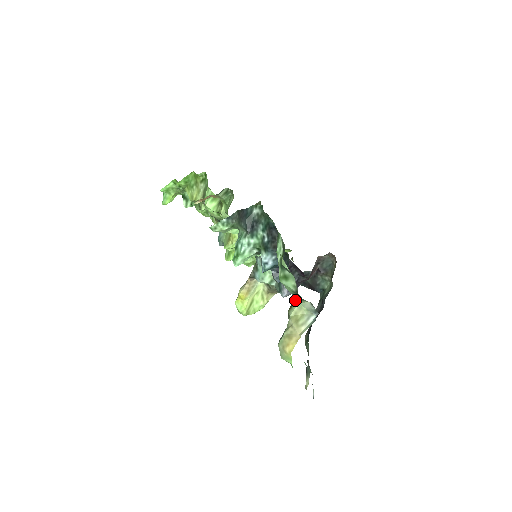
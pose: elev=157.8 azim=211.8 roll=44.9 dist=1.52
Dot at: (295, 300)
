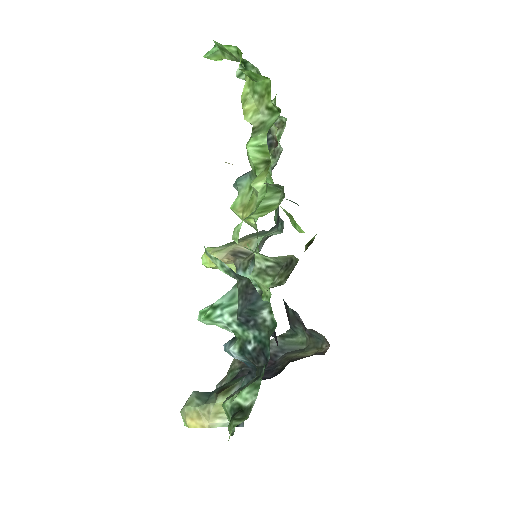
Dot at: occluded
